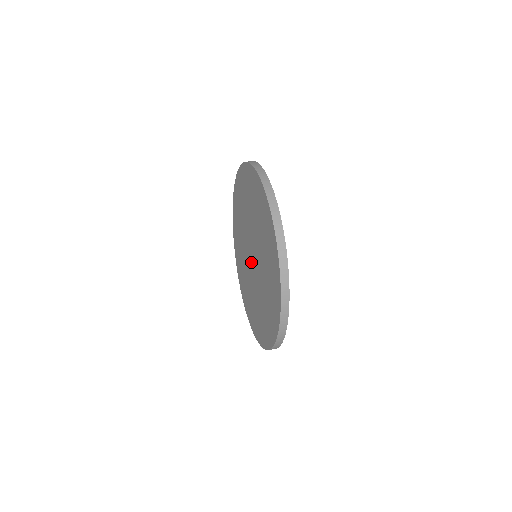
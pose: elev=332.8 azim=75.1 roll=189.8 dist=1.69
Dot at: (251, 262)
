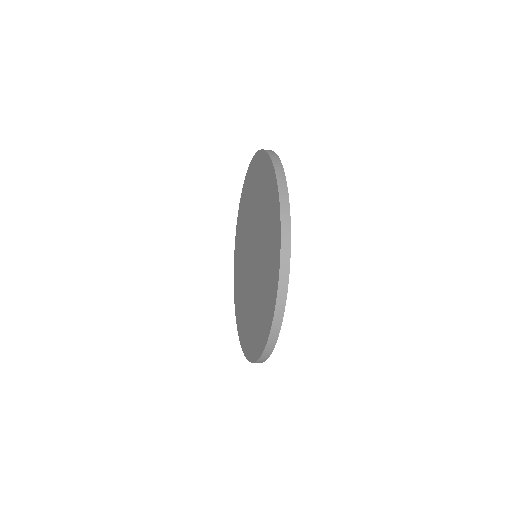
Dot at: (250, 265)
